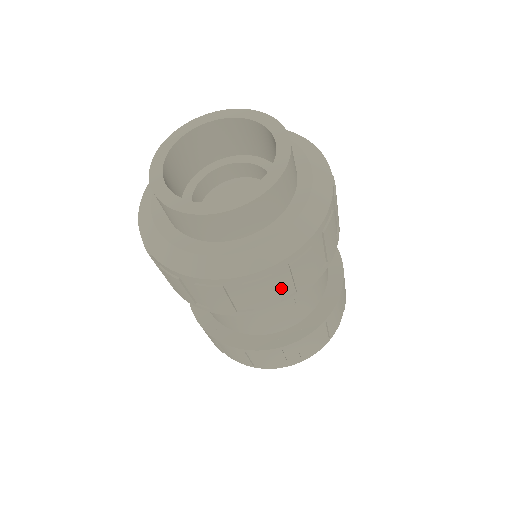
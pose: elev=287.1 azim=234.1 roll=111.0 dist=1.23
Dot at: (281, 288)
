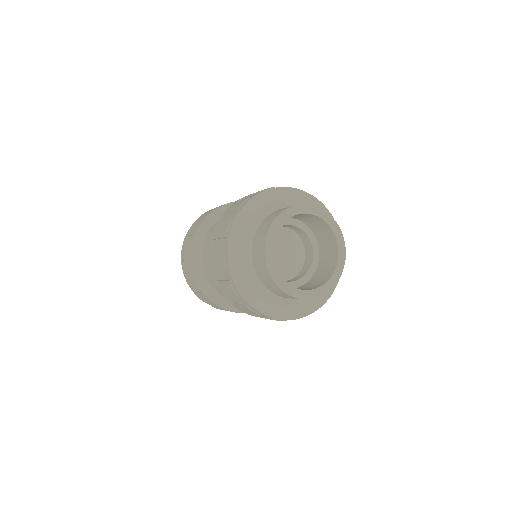
Dot at: occluded
